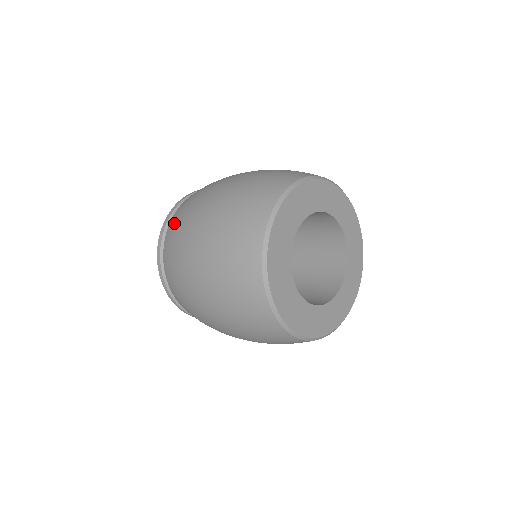
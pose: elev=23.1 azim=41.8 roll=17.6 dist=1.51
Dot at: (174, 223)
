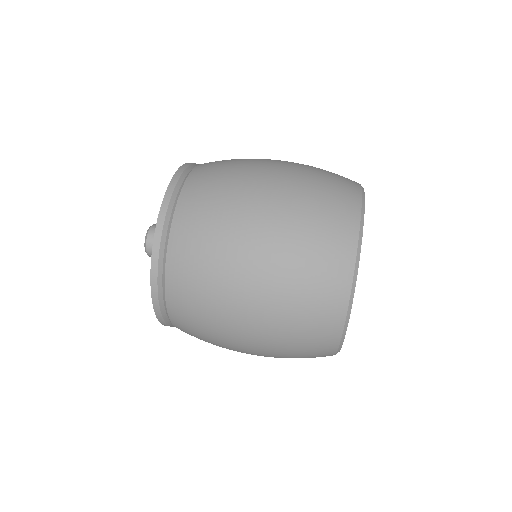
Dot at: (198, 198)
